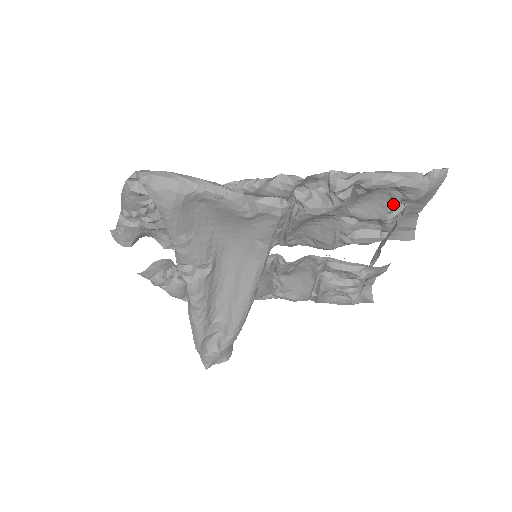
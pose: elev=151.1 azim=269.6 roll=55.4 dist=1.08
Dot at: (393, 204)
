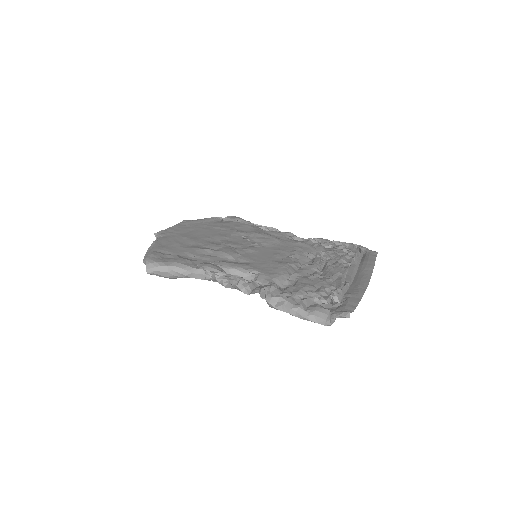
Dot at: occluded
